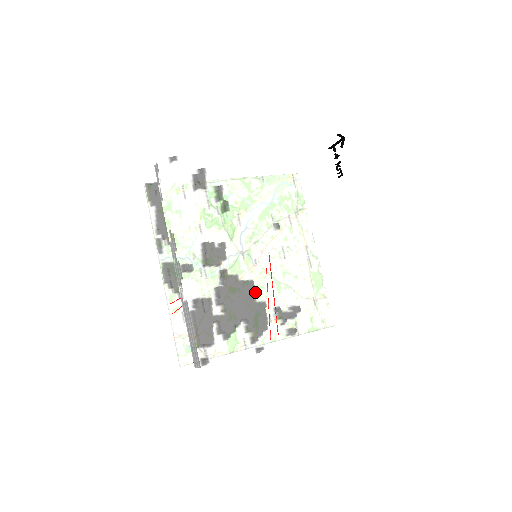
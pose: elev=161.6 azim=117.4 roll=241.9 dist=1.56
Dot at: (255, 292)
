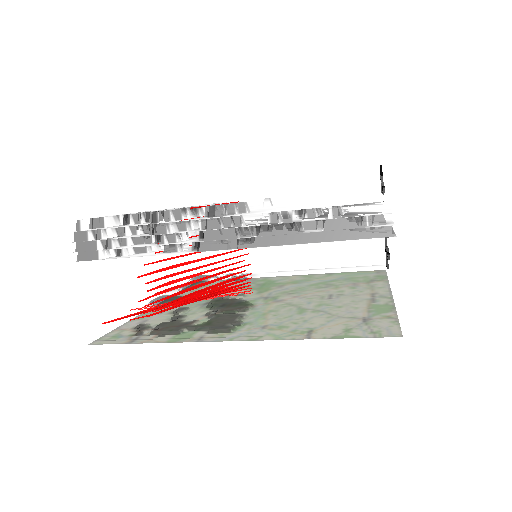
Dot at: occluded
